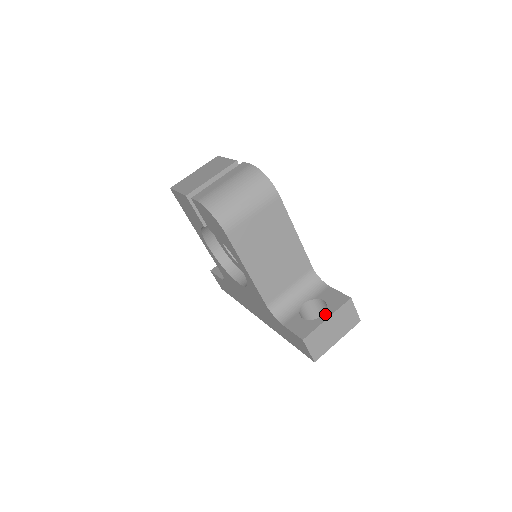
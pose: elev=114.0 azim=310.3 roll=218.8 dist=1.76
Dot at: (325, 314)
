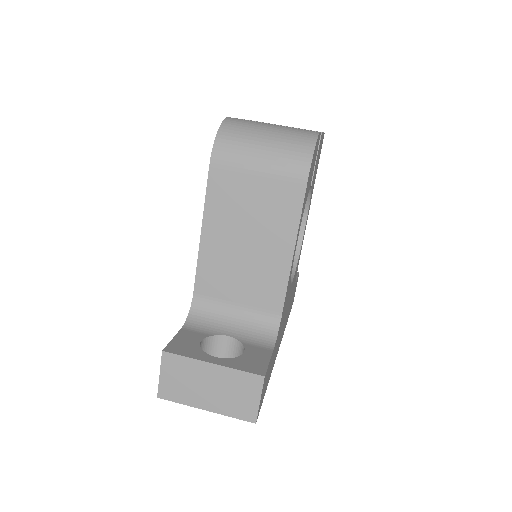
Dot at: (219, 359)
